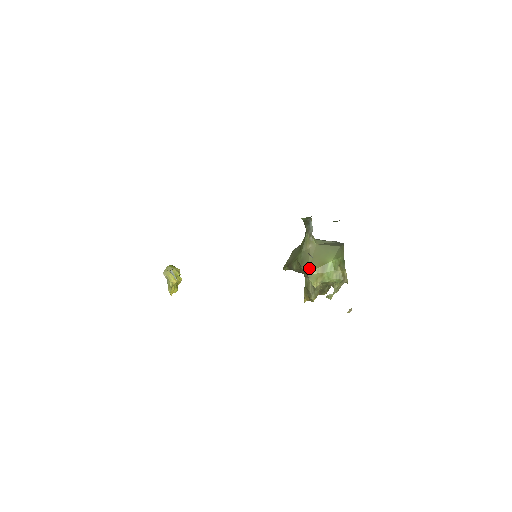
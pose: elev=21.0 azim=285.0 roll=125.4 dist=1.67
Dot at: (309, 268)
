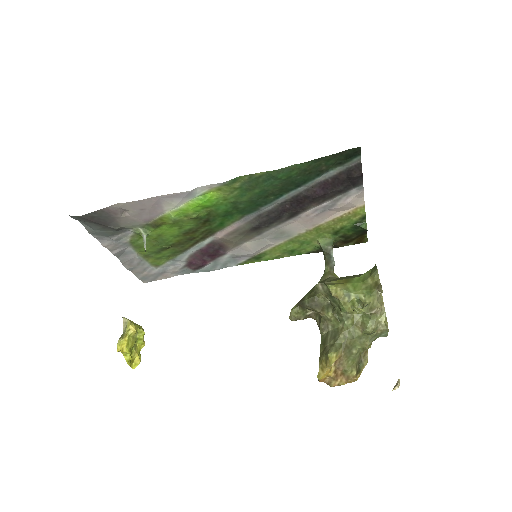
Dot at: (326, 281)
